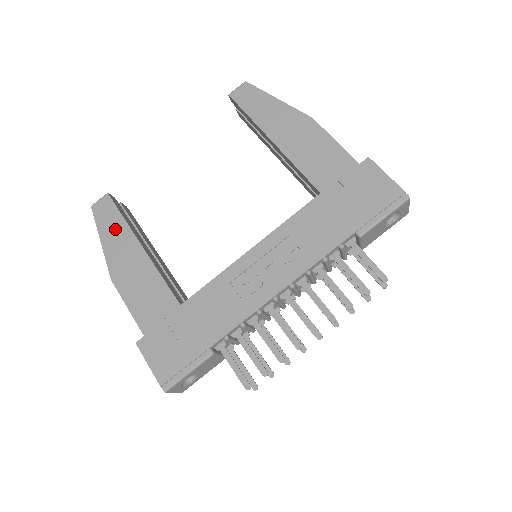
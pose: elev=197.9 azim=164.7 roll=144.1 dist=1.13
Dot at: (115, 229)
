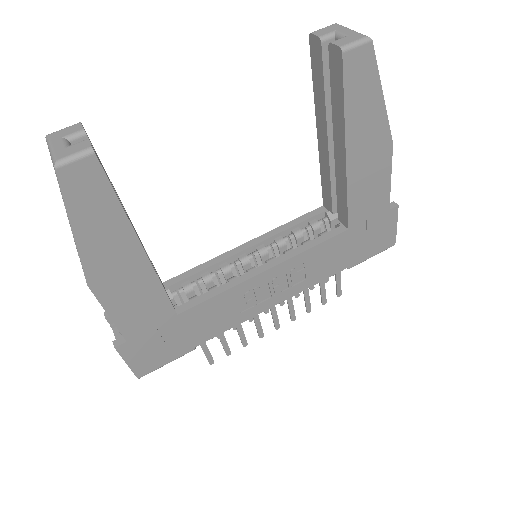
Dot at: (103, 219)
